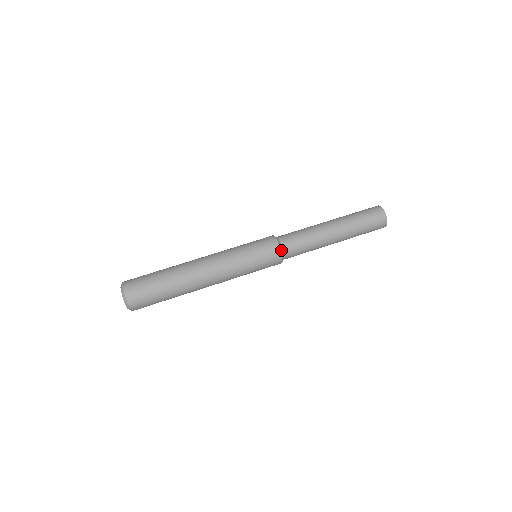
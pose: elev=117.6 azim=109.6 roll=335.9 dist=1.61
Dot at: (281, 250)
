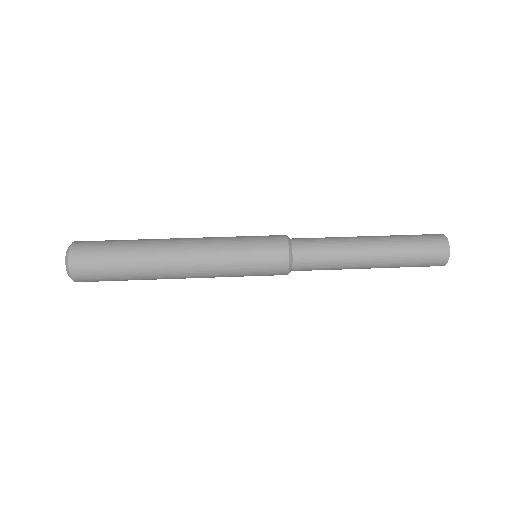
Dot at: (288, 239)
